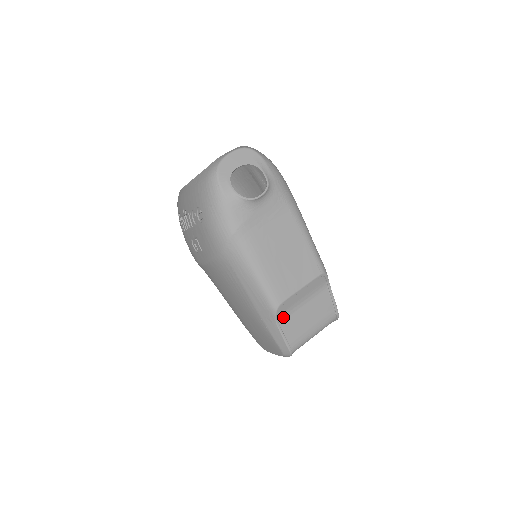
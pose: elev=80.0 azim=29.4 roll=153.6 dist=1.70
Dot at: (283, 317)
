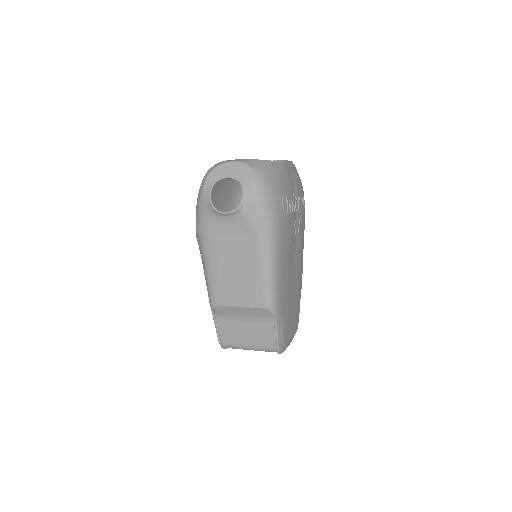
Dot at: (222, 317)
